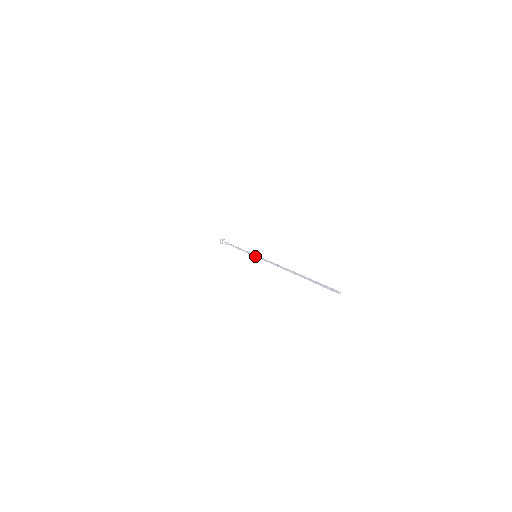
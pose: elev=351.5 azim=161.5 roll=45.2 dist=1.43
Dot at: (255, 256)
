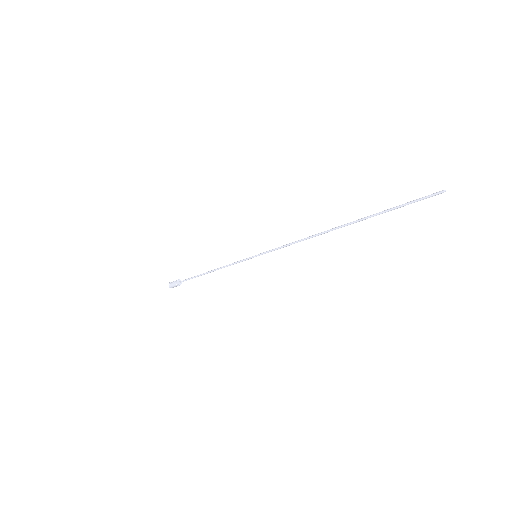
Dot at: (256, 255)
